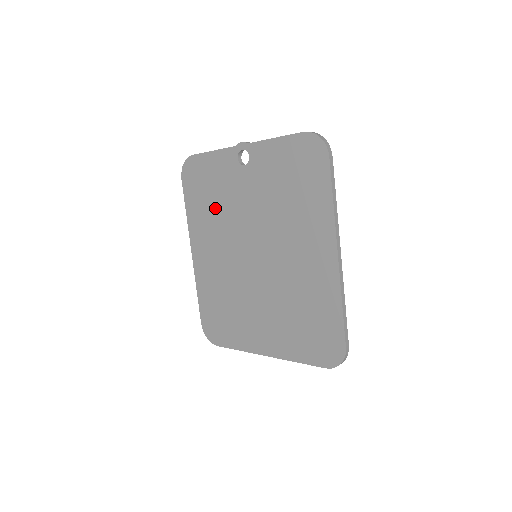
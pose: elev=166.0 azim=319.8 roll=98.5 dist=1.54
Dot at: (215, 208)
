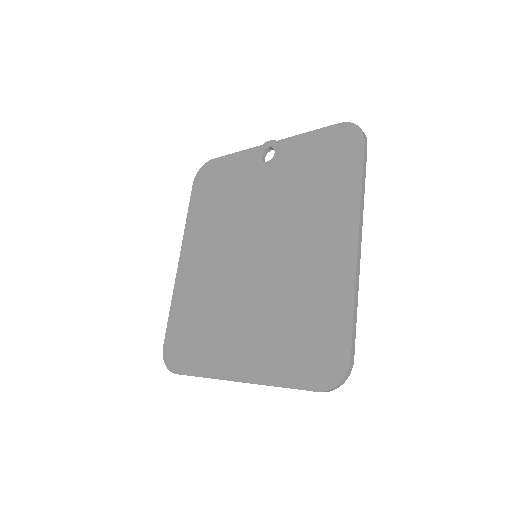
Dot at: (222, 208)
